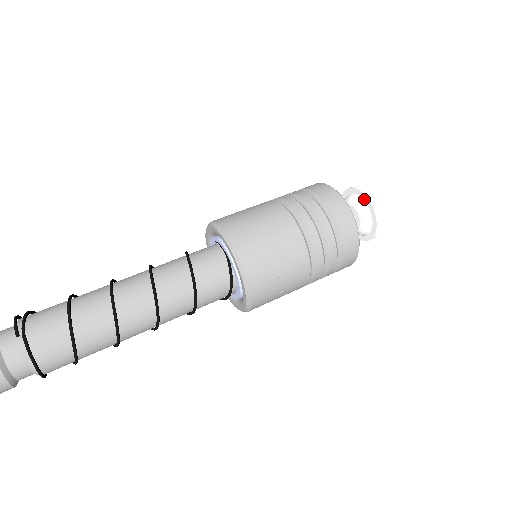
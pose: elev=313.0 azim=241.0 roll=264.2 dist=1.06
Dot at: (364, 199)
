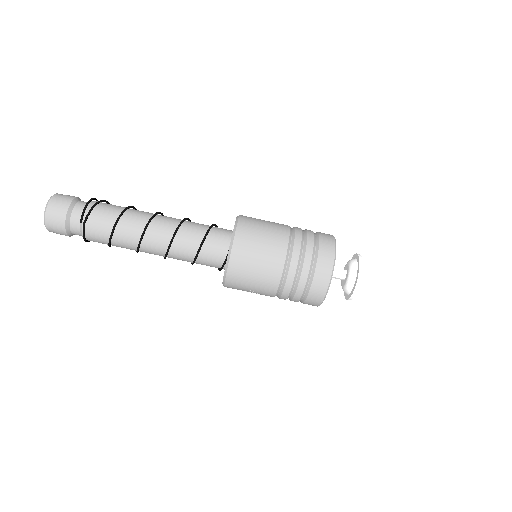
Dot at: (356, 280)
